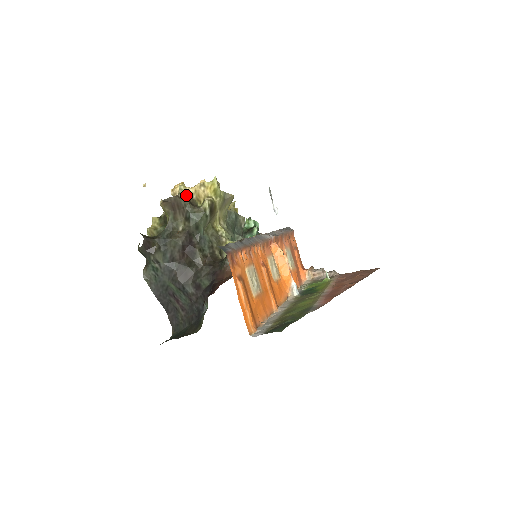
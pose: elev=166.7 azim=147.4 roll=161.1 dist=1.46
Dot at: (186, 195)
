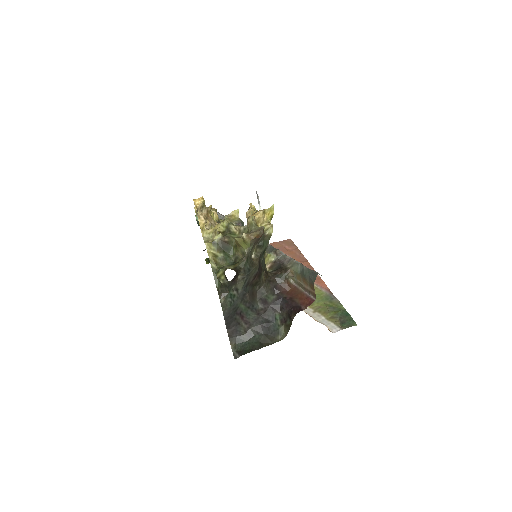
Dot at: (255, 224)
